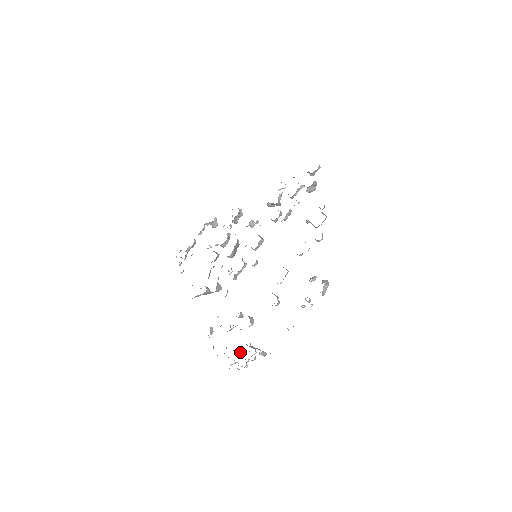
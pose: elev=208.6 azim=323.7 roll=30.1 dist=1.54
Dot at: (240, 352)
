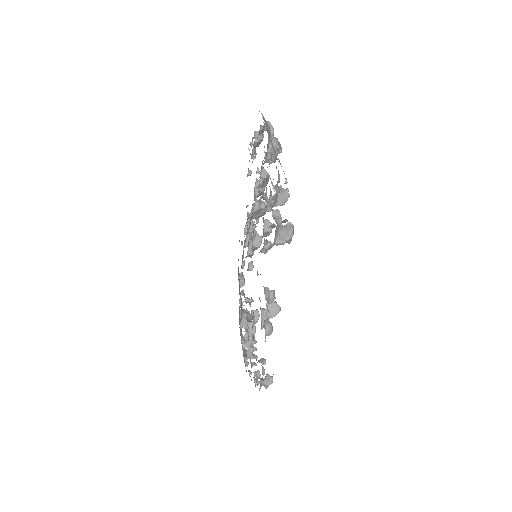
Dot at: occluded
